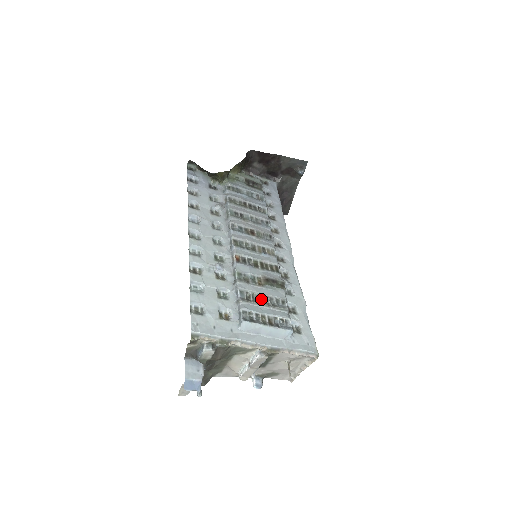
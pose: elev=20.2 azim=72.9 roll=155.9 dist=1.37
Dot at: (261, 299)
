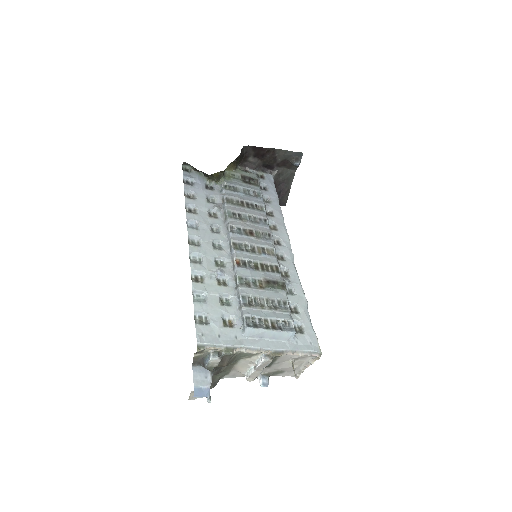
Dot at: (263, 302)
